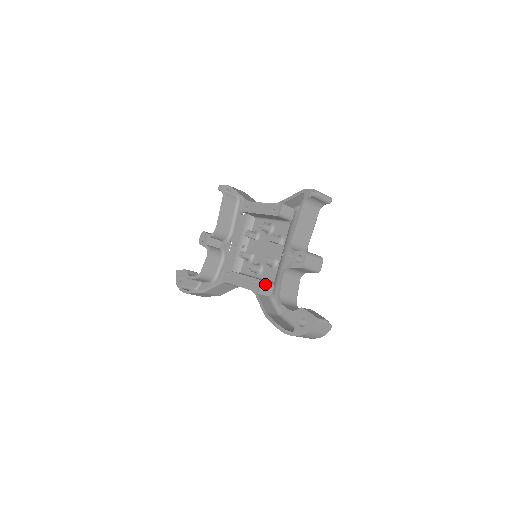
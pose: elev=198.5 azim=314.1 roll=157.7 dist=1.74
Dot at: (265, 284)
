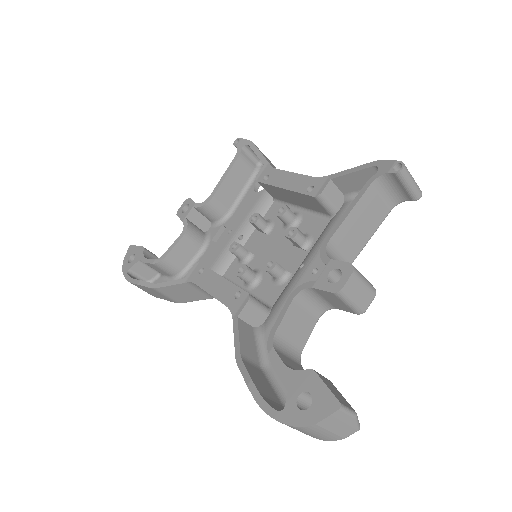
Dot at: (255, 304)
